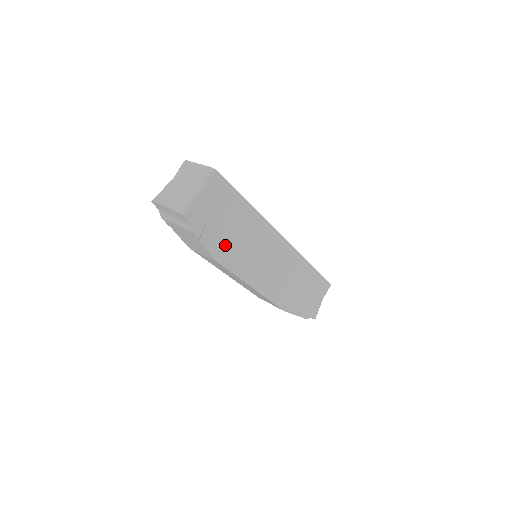
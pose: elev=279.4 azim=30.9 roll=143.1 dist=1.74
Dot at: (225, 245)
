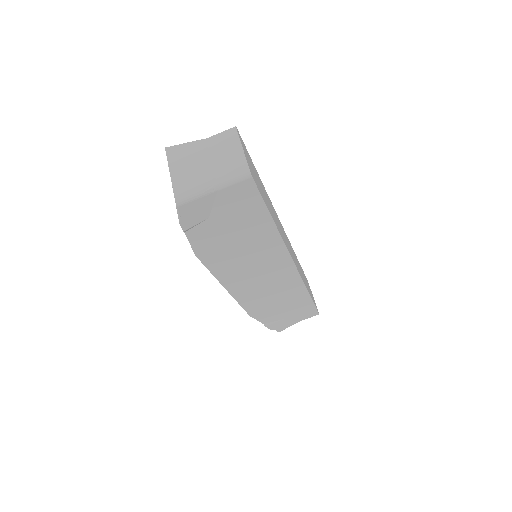
Dot at: (216, 246)
